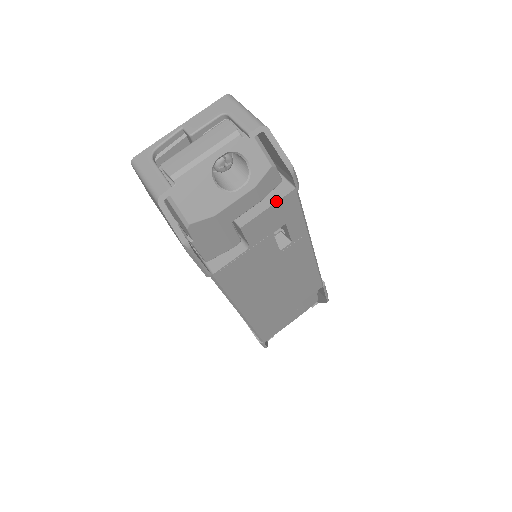
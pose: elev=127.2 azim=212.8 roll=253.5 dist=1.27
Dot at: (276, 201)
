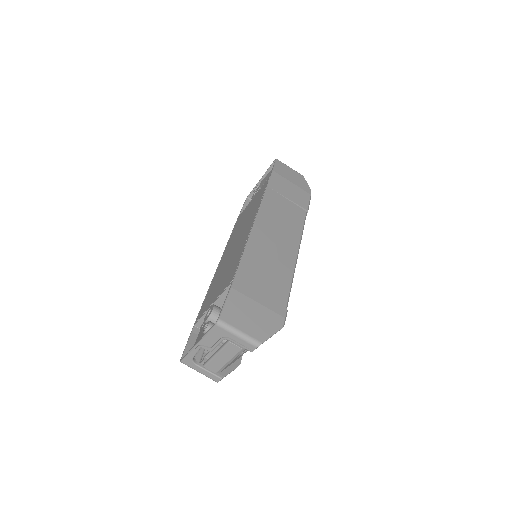
Dot at: occluded
